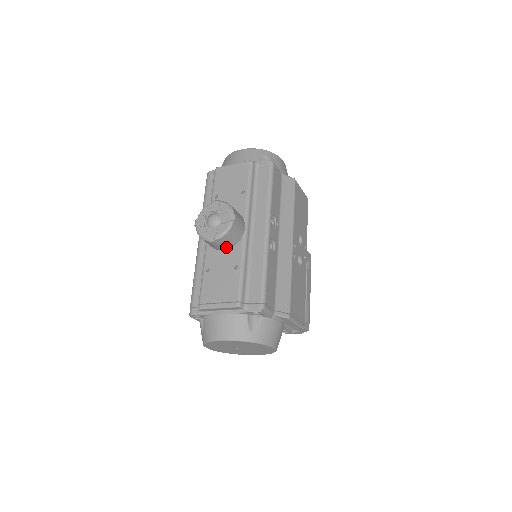
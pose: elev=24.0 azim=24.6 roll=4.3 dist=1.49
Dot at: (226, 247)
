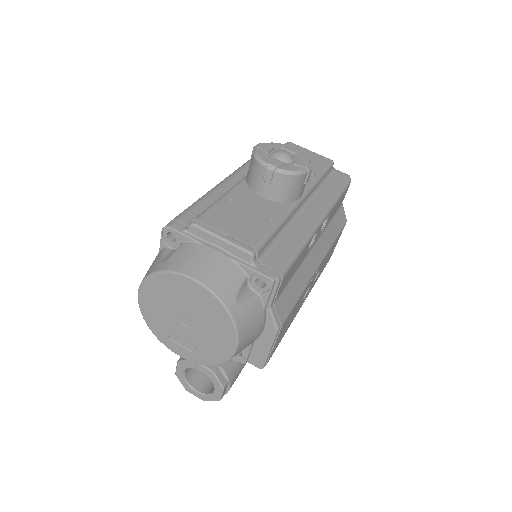
Dot at: (270, 194)
